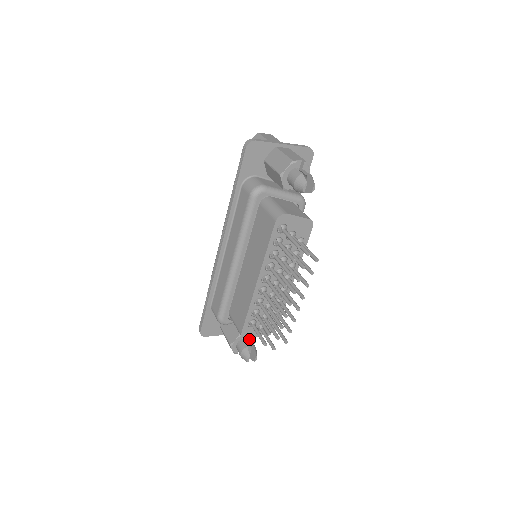
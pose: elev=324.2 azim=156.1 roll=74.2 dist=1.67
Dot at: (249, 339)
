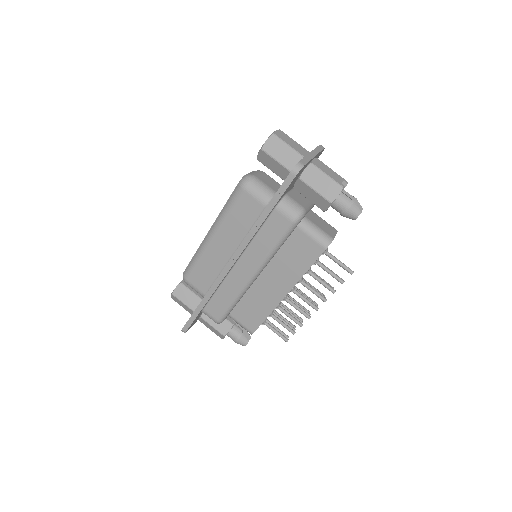
Dot at: (237, 323)
